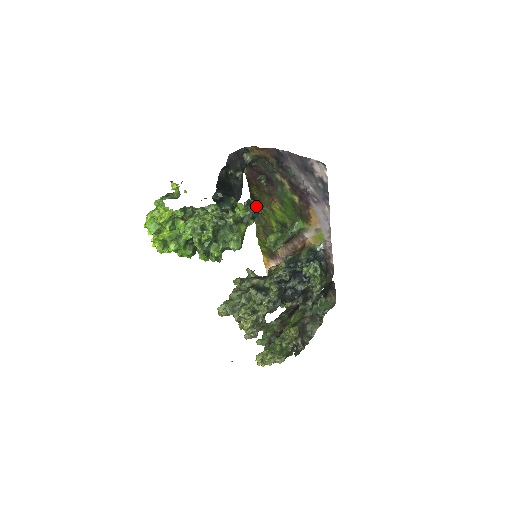
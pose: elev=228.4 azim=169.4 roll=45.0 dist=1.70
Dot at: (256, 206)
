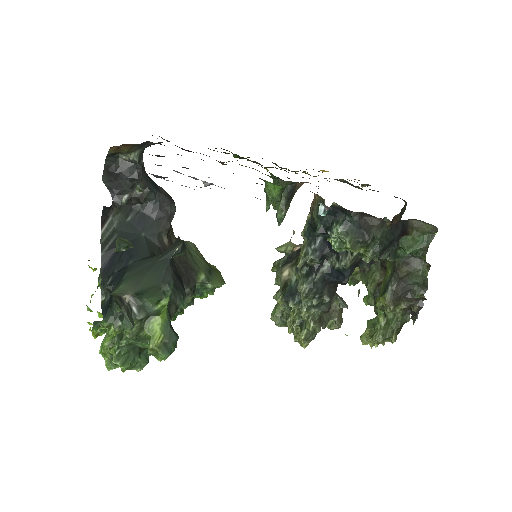
Dot at: (140, 296)
